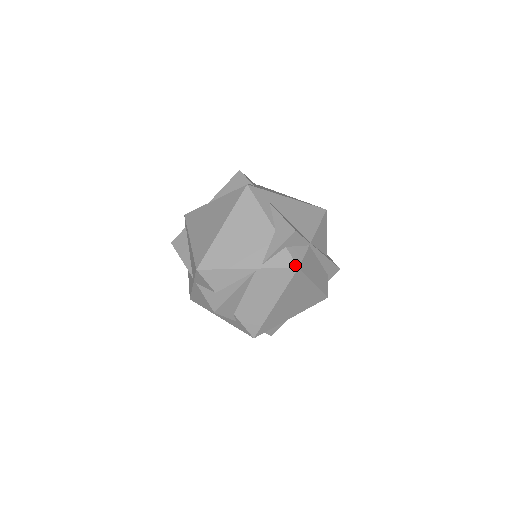
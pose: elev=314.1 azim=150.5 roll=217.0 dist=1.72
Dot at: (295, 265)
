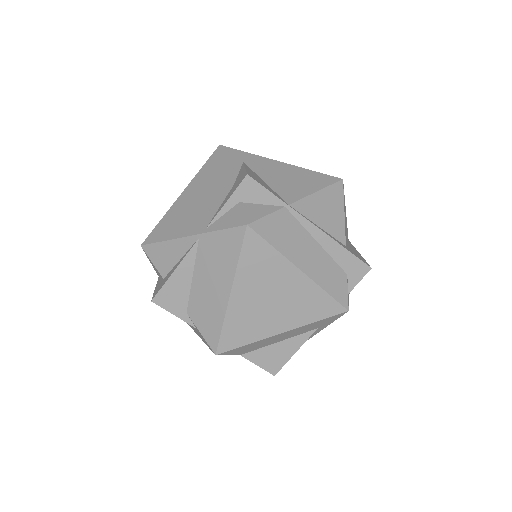
Dot at: (243, 222)
